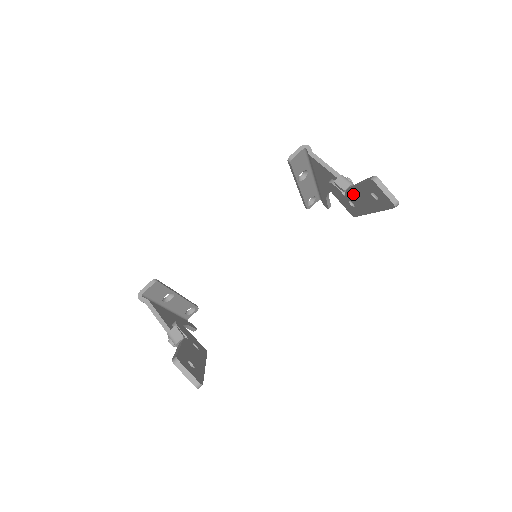
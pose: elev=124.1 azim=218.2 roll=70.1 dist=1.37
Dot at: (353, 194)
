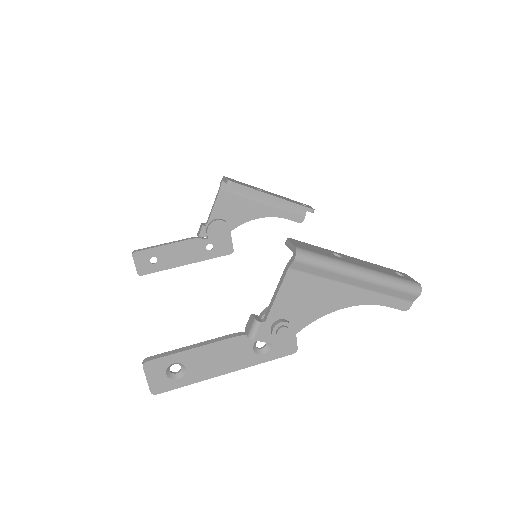
Dot at: (227, 342)
